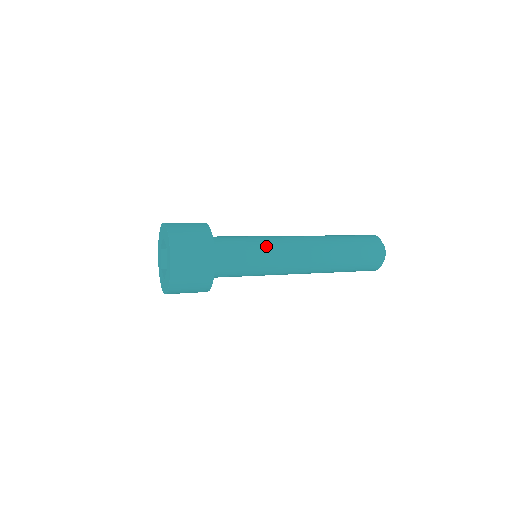
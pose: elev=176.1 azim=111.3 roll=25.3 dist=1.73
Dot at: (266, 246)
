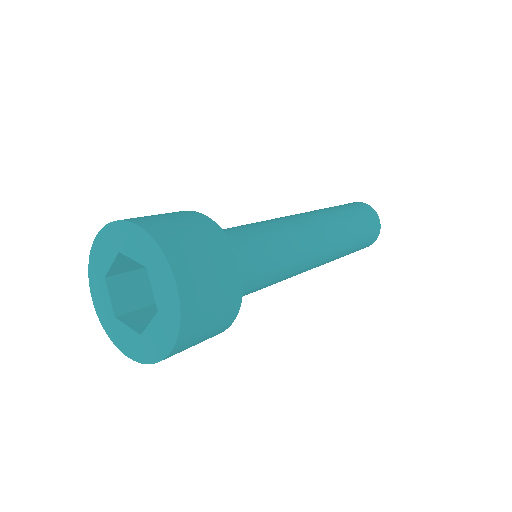
Dot at: (279, 235)
